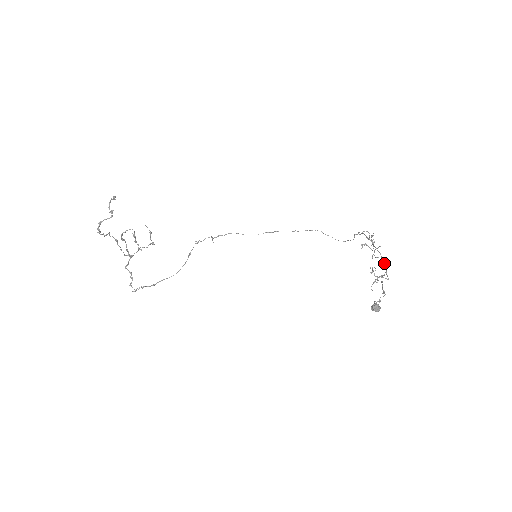
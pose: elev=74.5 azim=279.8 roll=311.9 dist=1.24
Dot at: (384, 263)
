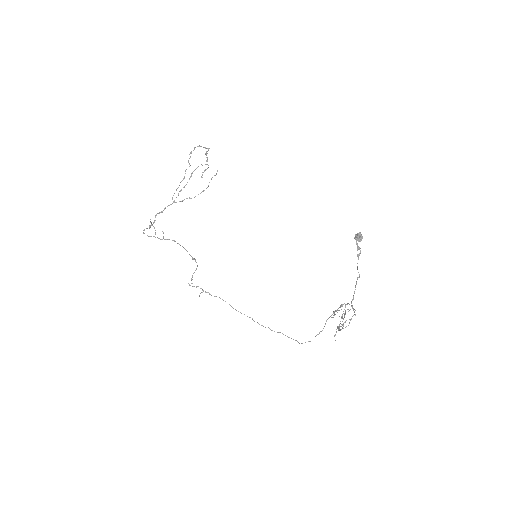
Dot at: (354, 309)
